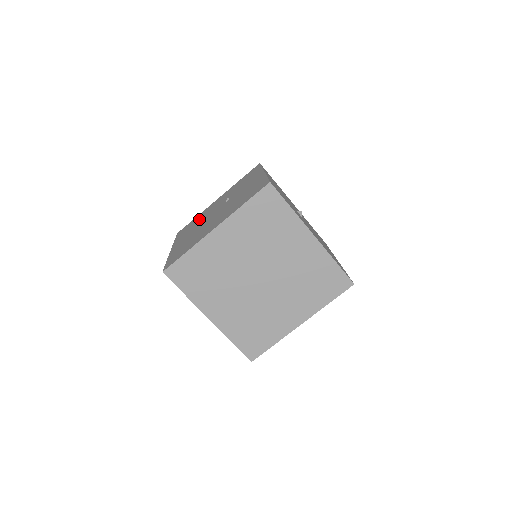
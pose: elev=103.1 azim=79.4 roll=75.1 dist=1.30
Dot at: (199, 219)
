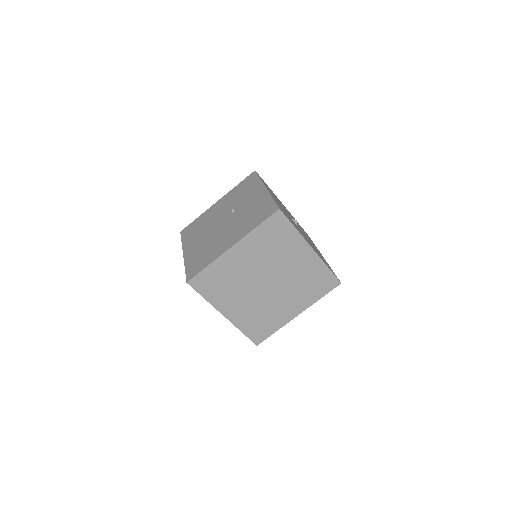
Dot at: (204, 223)
